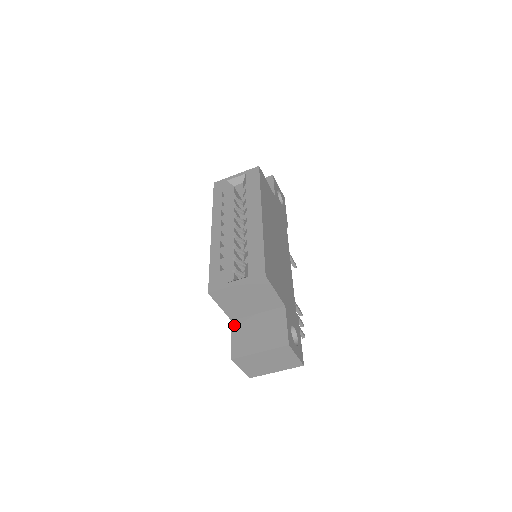
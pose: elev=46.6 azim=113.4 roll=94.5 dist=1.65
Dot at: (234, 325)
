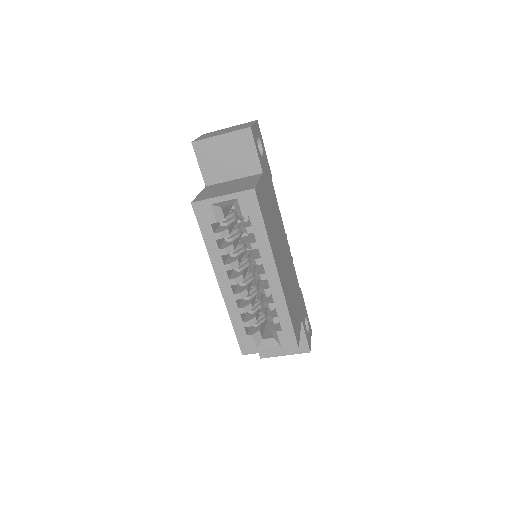
Dot at: occluded
